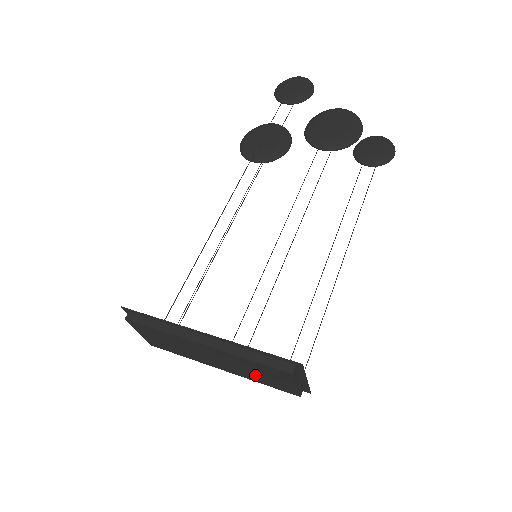
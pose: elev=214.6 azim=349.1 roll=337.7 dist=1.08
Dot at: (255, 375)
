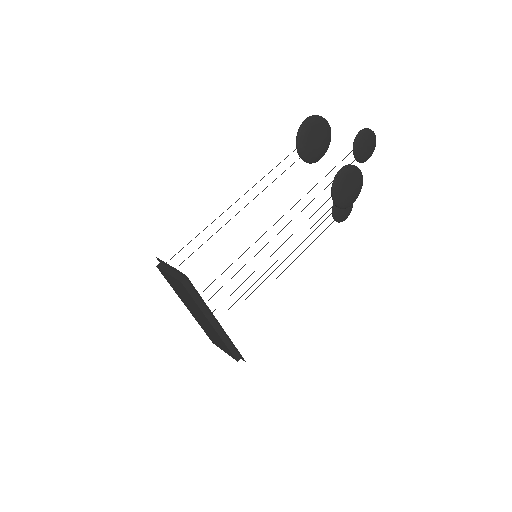
Dot at: (209, 332)
